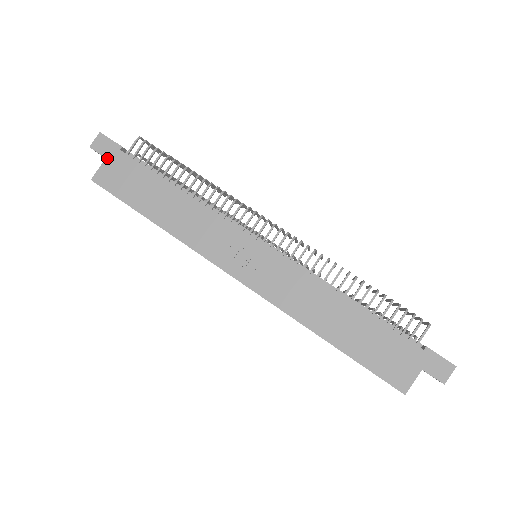
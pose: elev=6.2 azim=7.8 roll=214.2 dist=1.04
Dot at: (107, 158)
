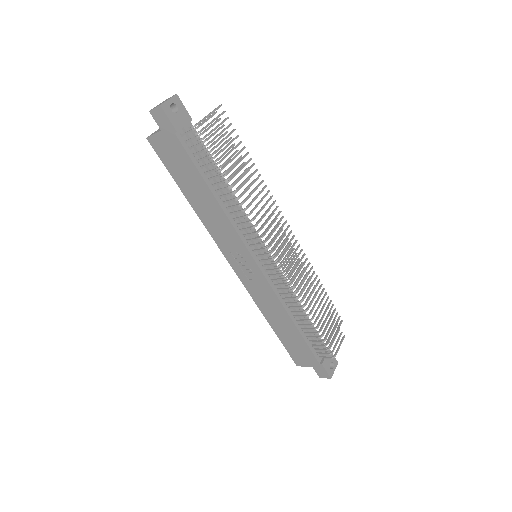
Dot at: (162, 132)
